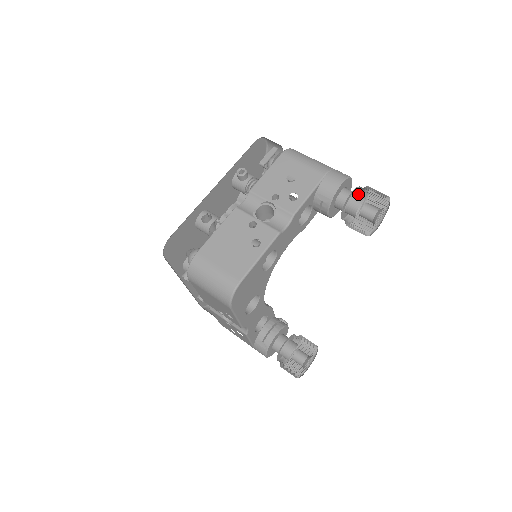
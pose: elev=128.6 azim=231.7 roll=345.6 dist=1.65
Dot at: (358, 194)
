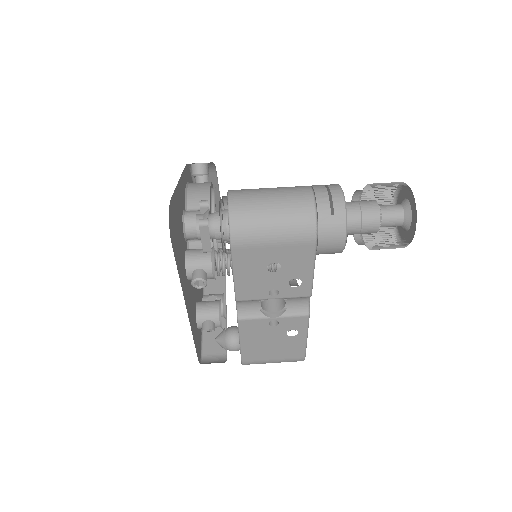
Dot at: (366, 216)
